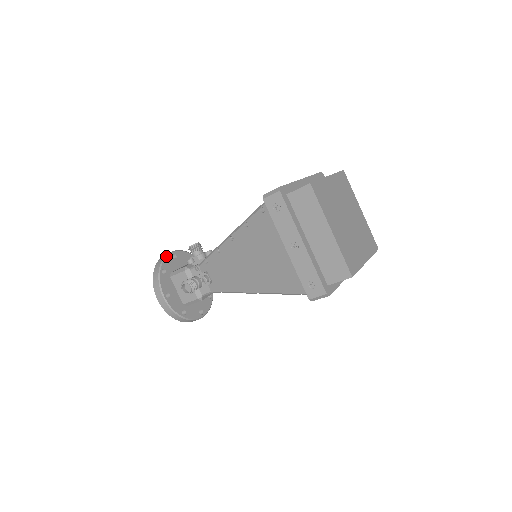
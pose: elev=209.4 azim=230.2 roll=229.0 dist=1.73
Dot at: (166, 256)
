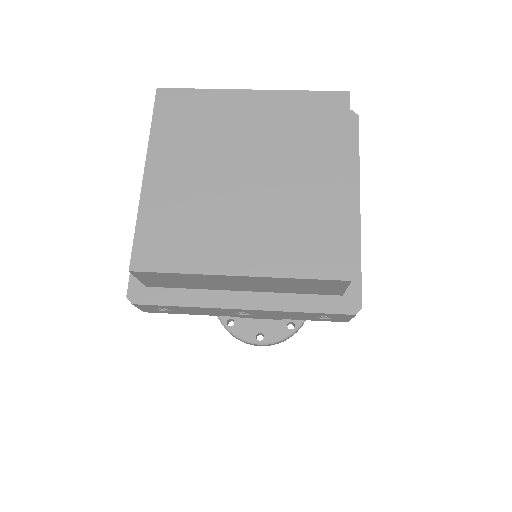
Dot at: occluded
